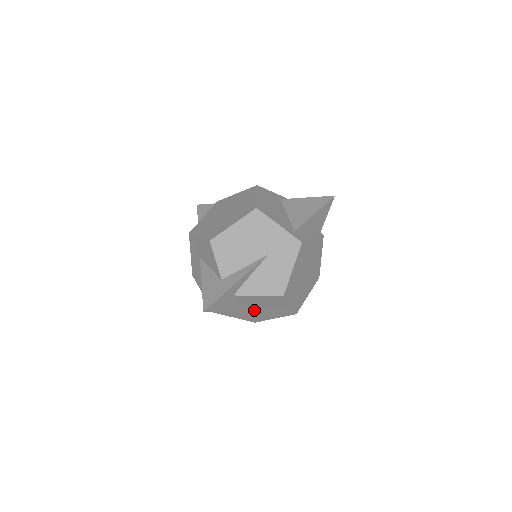
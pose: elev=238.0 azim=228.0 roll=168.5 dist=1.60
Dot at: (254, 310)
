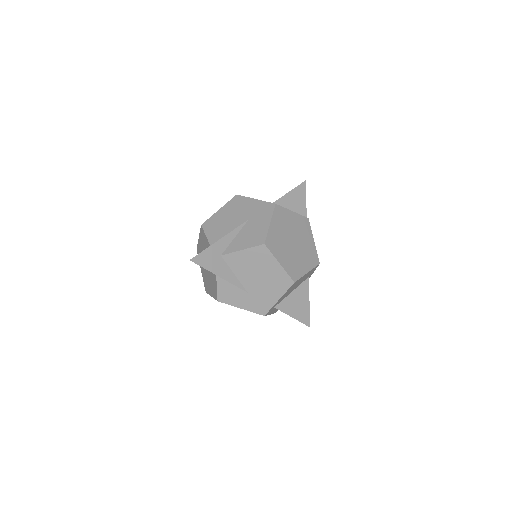
Dot at: (252, 285)
